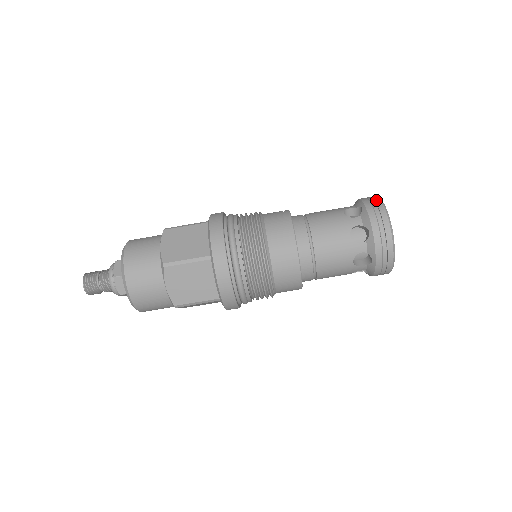
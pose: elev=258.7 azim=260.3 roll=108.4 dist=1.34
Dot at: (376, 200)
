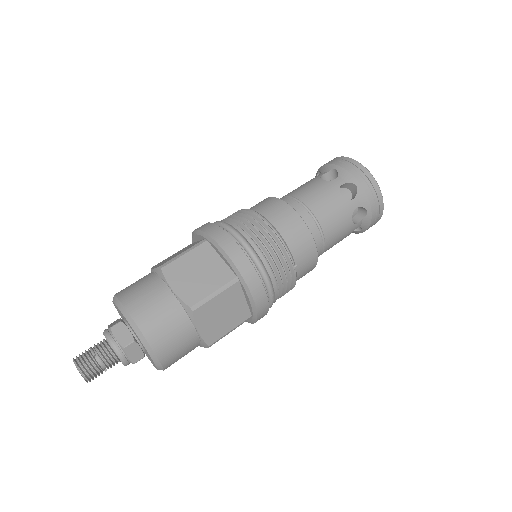
Dot at: occluded
